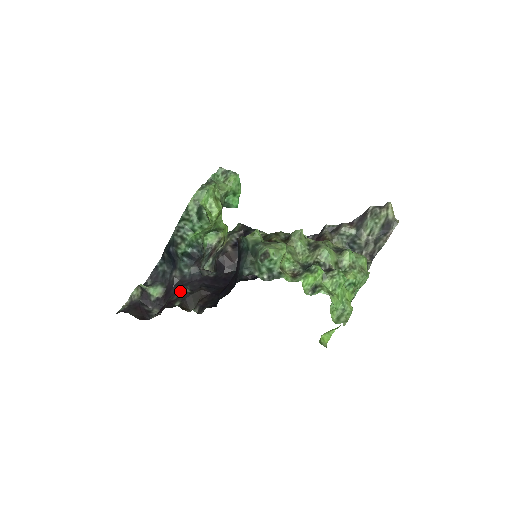
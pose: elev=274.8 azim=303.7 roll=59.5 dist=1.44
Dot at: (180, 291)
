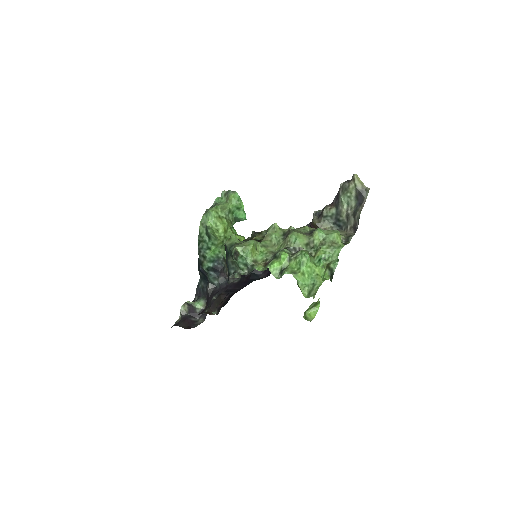
Dot at: occluded
